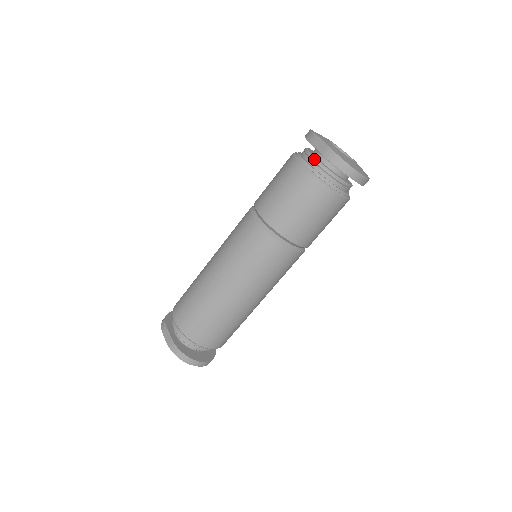
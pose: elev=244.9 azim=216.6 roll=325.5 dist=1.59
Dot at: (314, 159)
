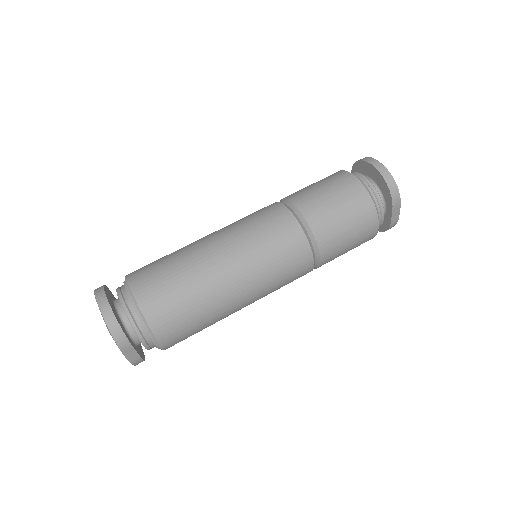
Dot at: occluded
